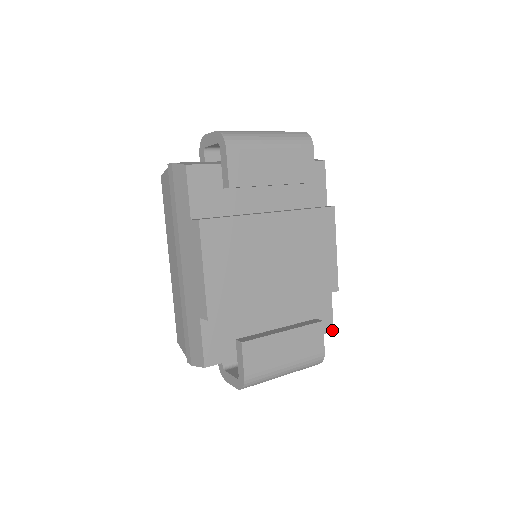
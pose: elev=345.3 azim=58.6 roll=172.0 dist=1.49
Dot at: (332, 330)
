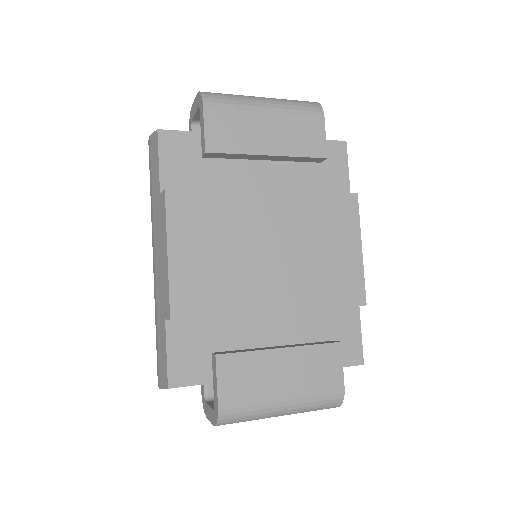
Dot at: (361, 363)
